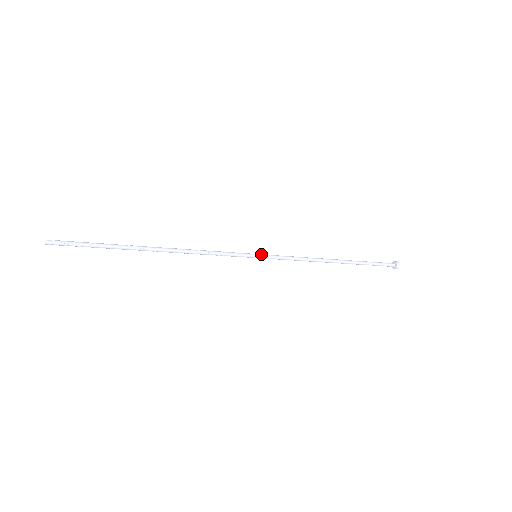
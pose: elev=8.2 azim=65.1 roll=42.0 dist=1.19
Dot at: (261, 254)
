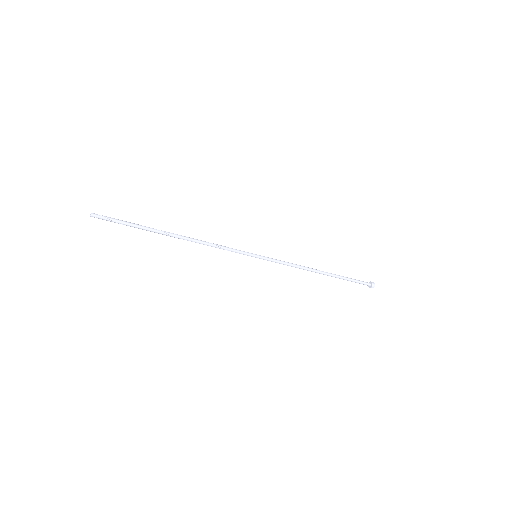
Dot at: (260, 255)
